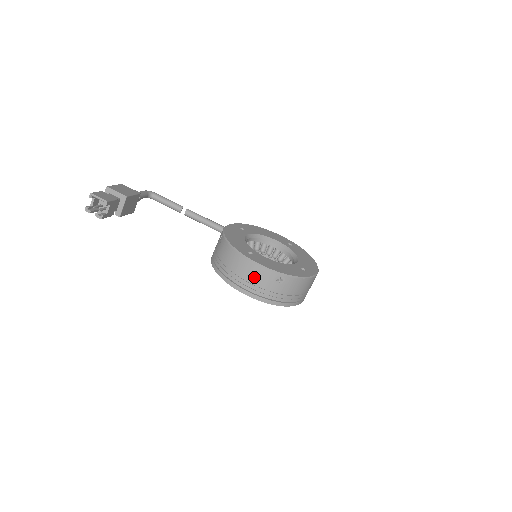
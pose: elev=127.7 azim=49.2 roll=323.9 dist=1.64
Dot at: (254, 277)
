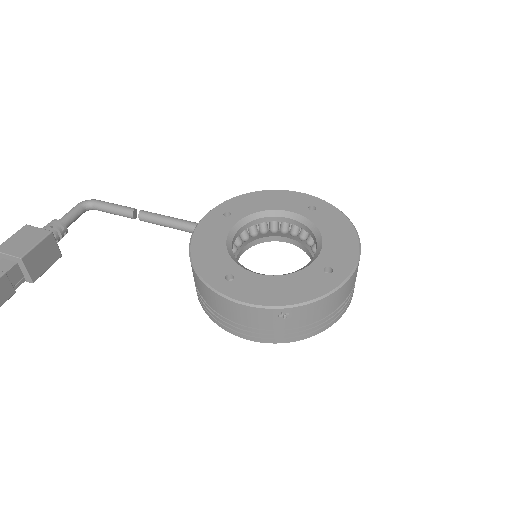
Dot at: (243, 319)
